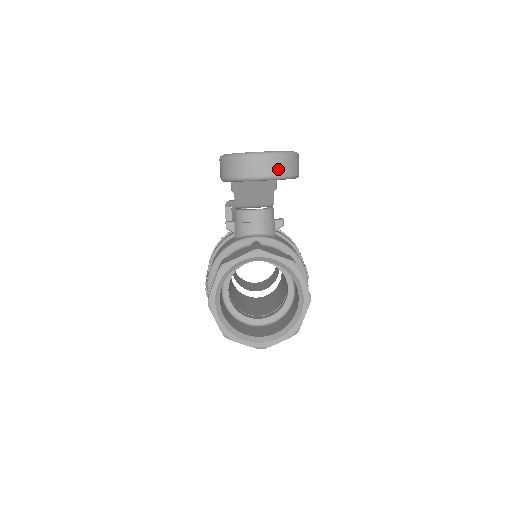
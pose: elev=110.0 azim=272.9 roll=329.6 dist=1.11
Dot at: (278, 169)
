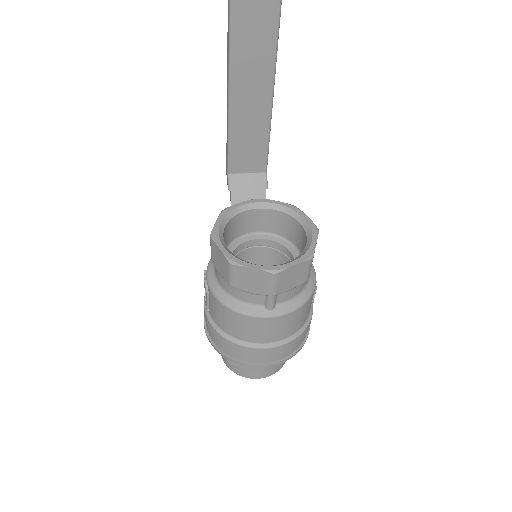
Dot at: out of frame
